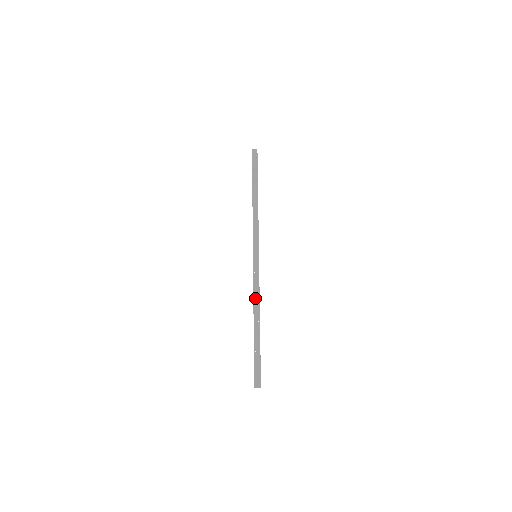
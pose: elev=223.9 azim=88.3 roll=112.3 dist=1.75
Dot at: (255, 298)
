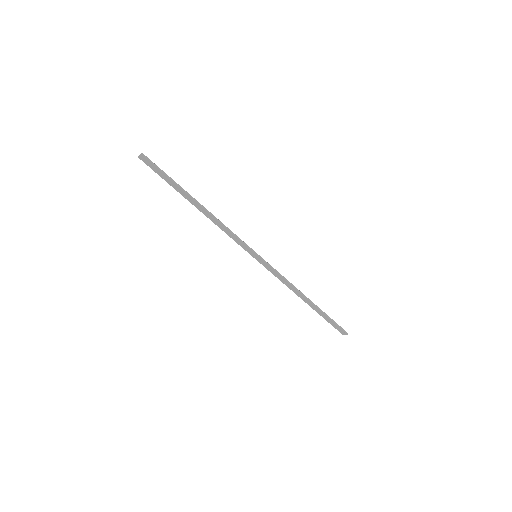
Dot at: (288, 286)
